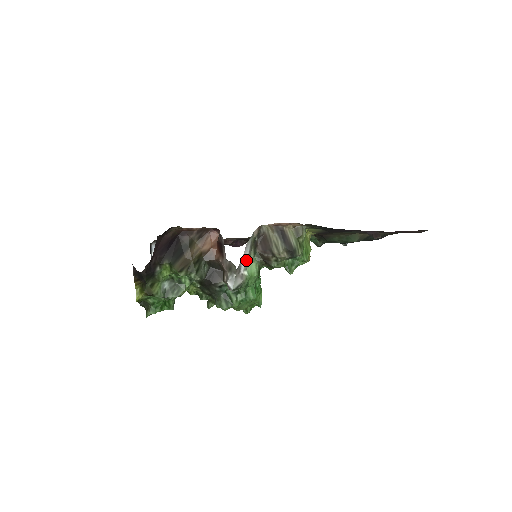
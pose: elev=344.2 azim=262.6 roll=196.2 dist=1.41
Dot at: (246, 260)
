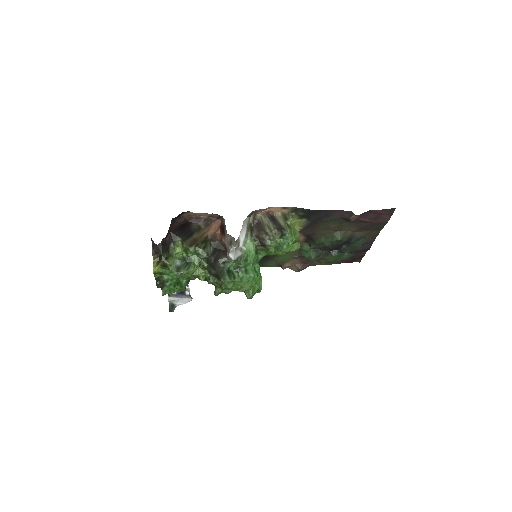
Dot at: (244, 237)
